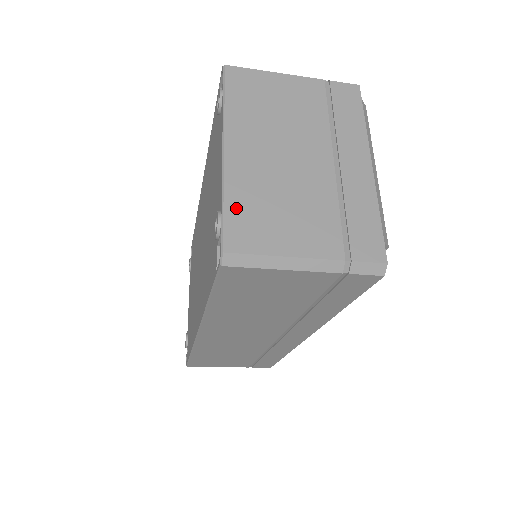
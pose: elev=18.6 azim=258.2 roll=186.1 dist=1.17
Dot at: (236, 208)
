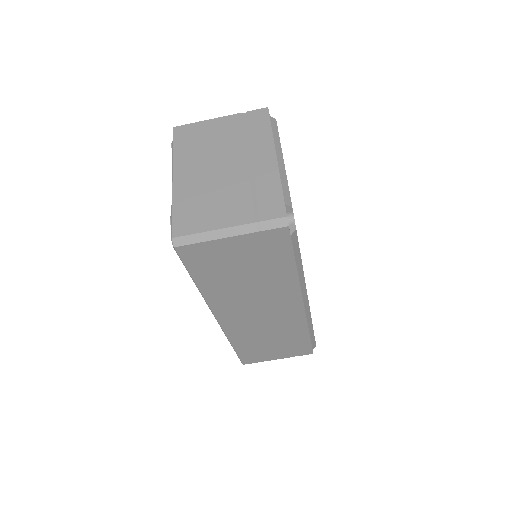
Dot at: (180, 210)
